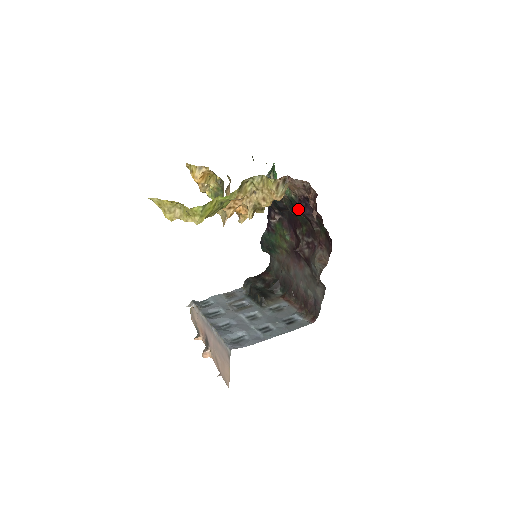
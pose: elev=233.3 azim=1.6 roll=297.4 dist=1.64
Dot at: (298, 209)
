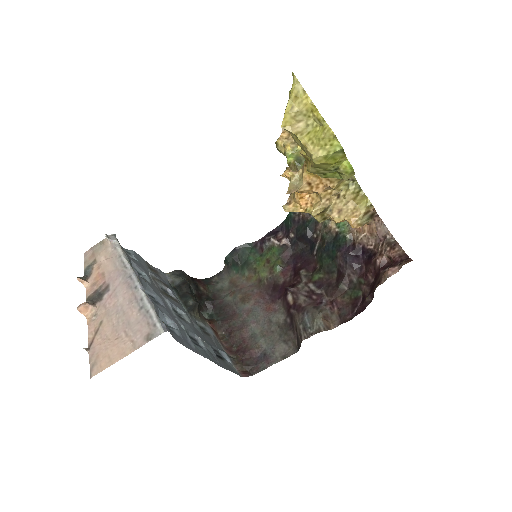
Dot at: (342, 252)
